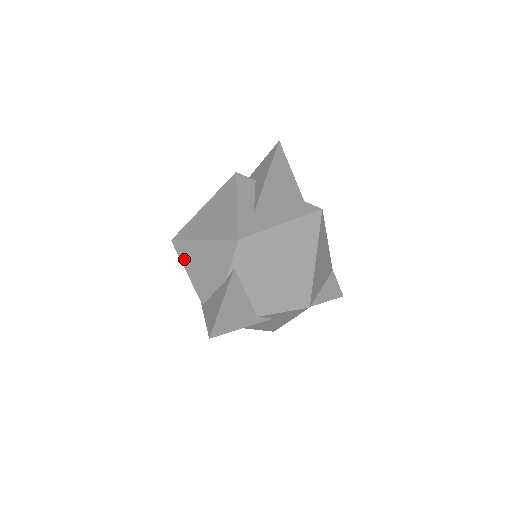
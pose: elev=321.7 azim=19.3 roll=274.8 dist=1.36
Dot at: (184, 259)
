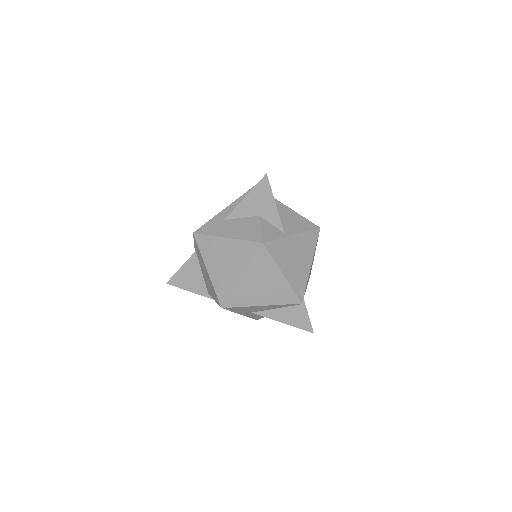
Dot at: occluded
